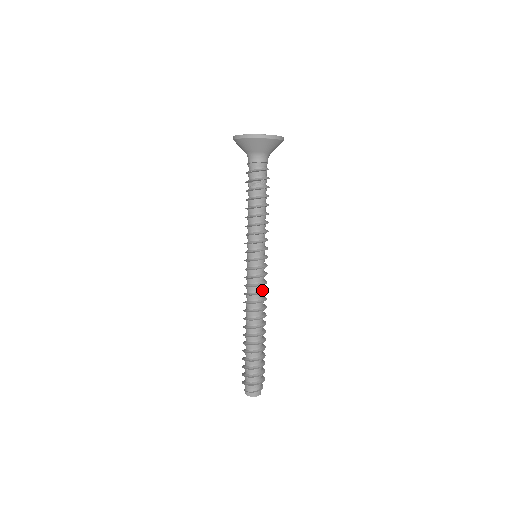
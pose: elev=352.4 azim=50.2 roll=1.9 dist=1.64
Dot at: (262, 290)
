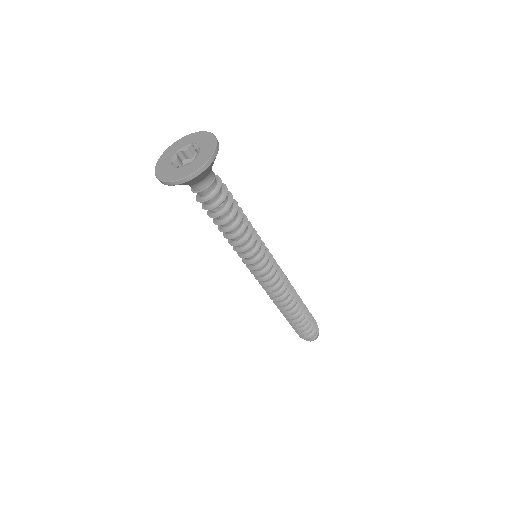
Dot at: (280, 276)
